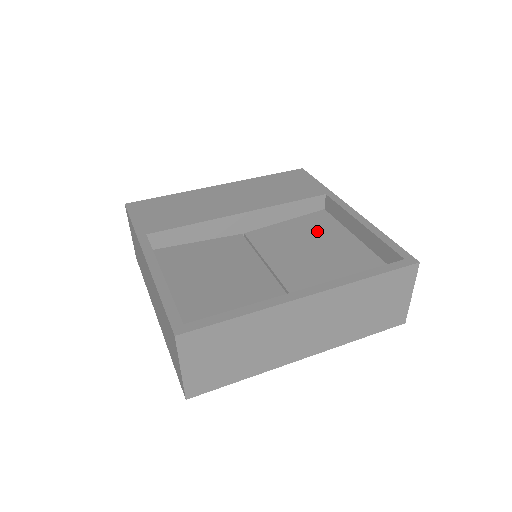
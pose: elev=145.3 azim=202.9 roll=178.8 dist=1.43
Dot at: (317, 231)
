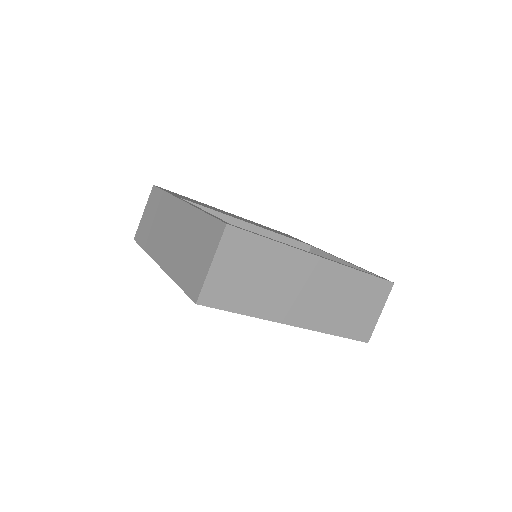
Dot at: occluded
